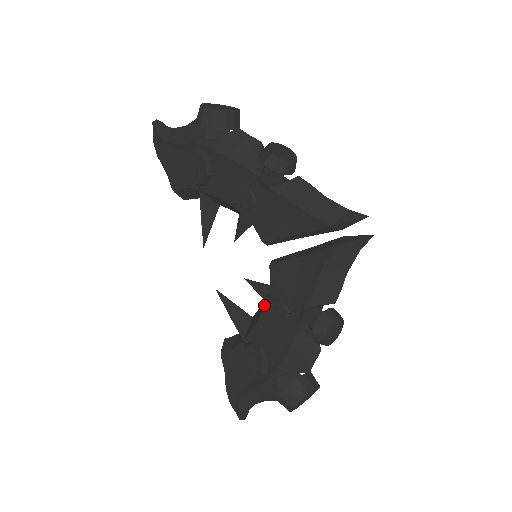
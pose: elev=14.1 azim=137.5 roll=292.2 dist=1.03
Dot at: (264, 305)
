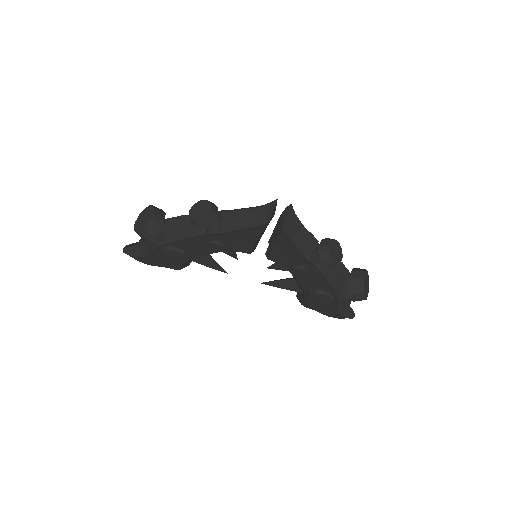
Dot at: occluded
